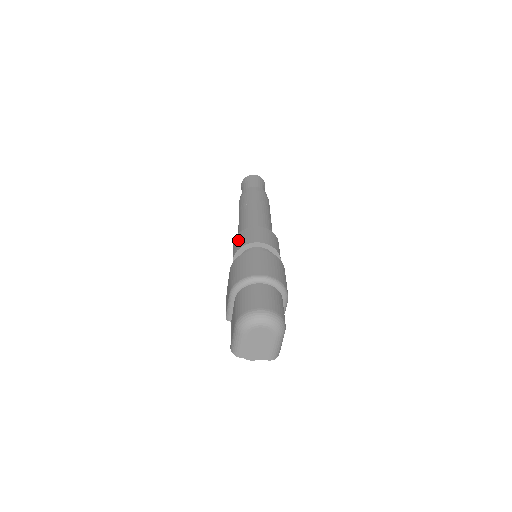
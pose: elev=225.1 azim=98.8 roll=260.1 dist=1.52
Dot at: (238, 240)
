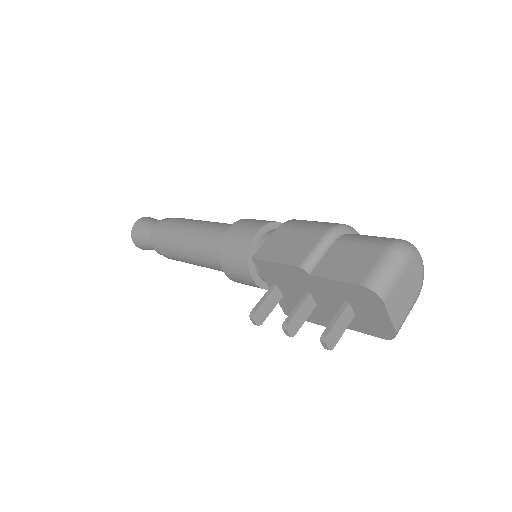
Dot at: occluded
